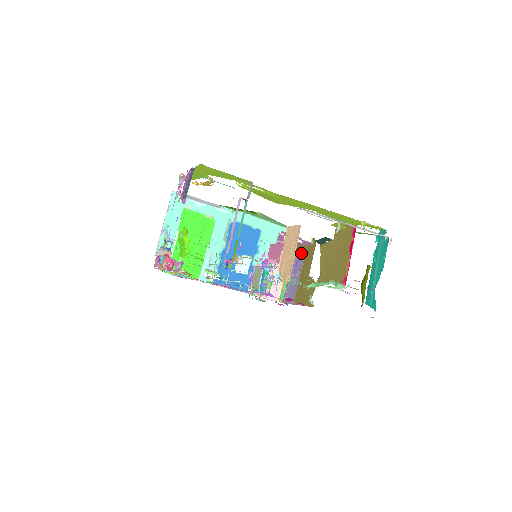
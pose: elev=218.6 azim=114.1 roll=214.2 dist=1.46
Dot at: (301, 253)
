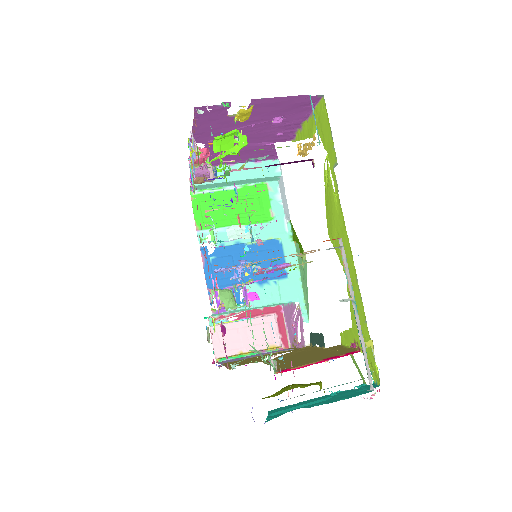
Dot at: occluded
